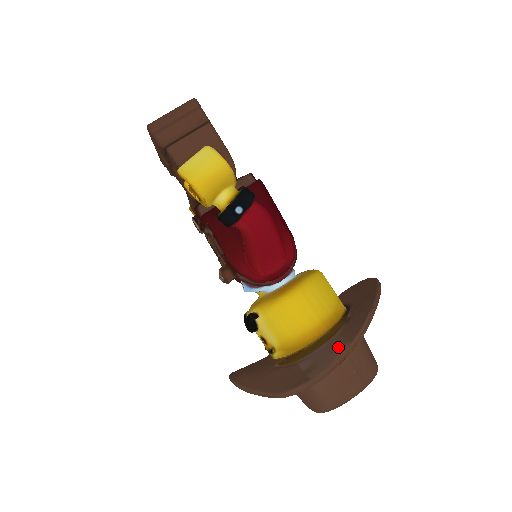
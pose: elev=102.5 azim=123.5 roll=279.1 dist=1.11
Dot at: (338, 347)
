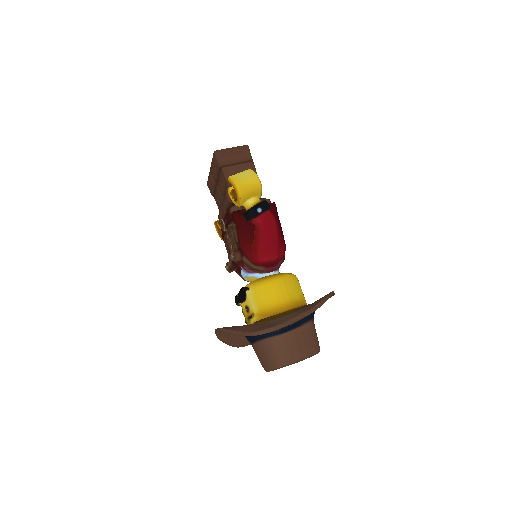
Dot at: (299, 313)
